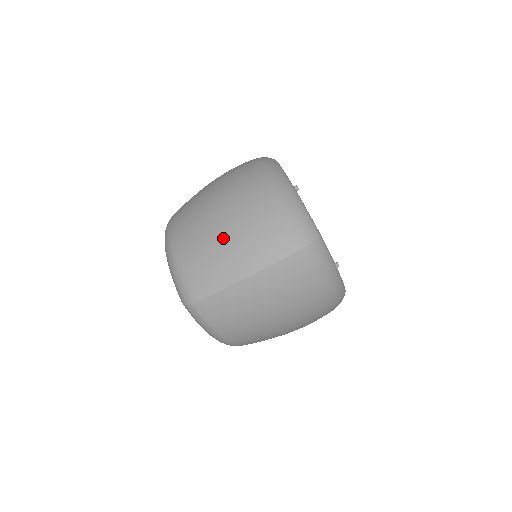
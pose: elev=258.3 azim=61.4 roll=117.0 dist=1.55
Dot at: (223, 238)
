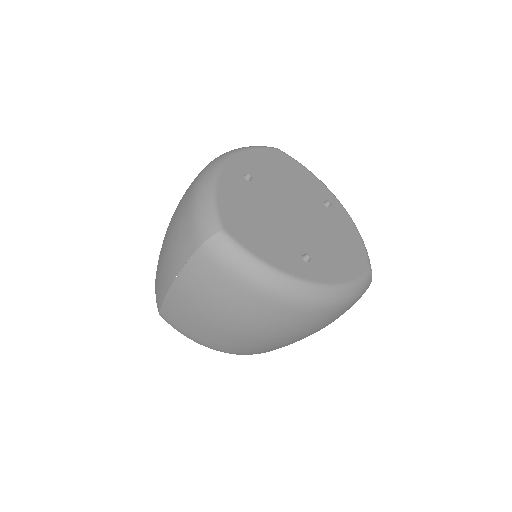
Dot at: (163, 248)
